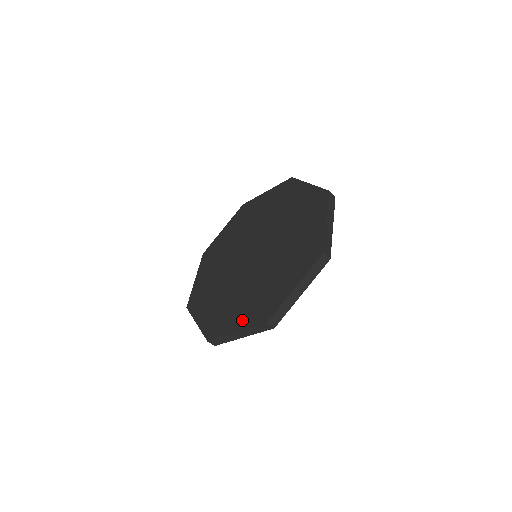
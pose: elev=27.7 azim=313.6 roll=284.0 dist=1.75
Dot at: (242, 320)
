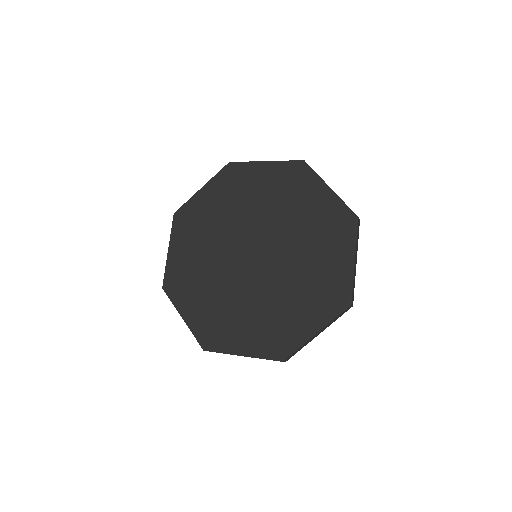
Dot at: (250, 344)
